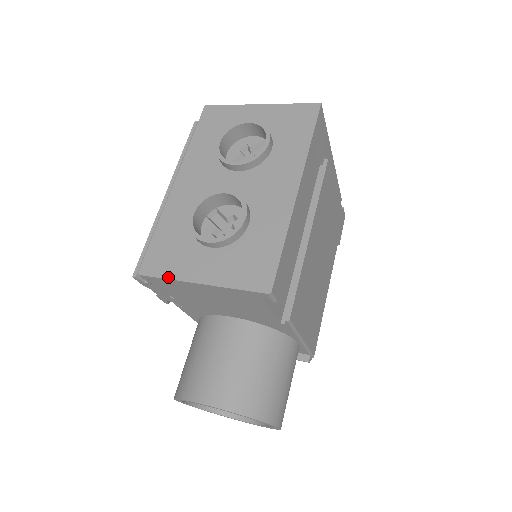
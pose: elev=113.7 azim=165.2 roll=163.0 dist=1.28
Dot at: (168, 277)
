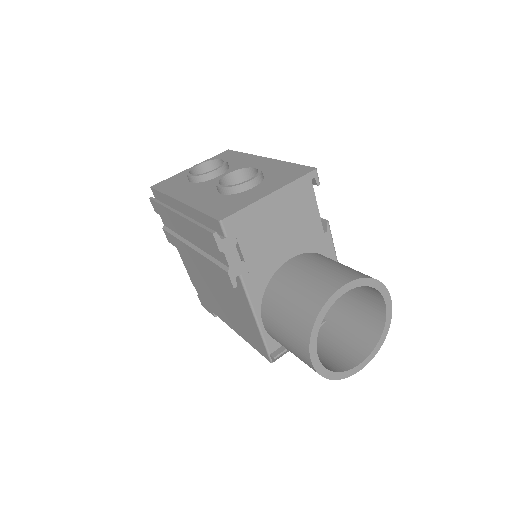
Dot at: (245, 206)
